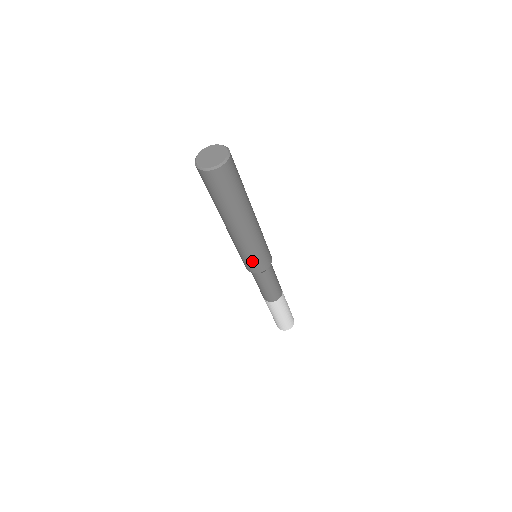
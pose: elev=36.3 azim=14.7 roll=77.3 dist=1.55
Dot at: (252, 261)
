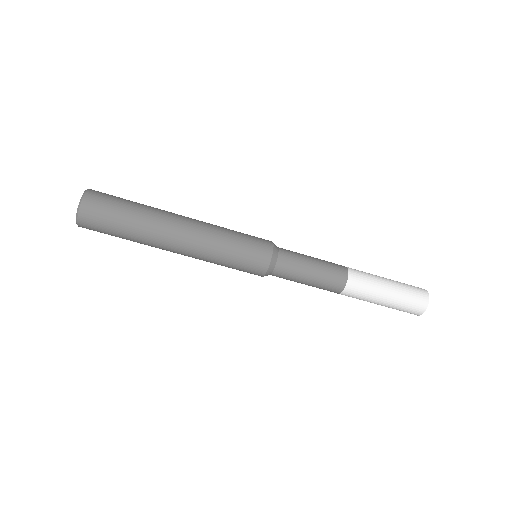
Dot at: (246, 247)
